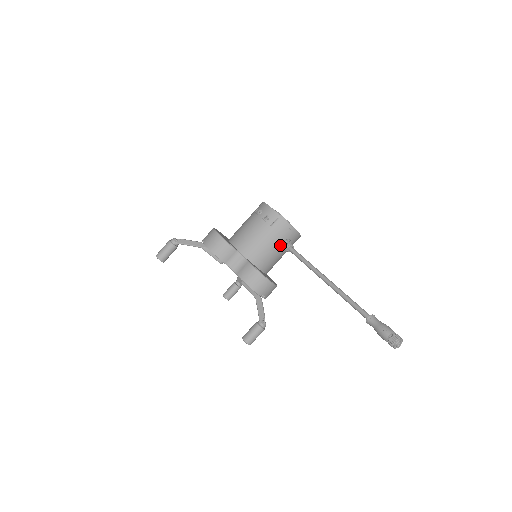
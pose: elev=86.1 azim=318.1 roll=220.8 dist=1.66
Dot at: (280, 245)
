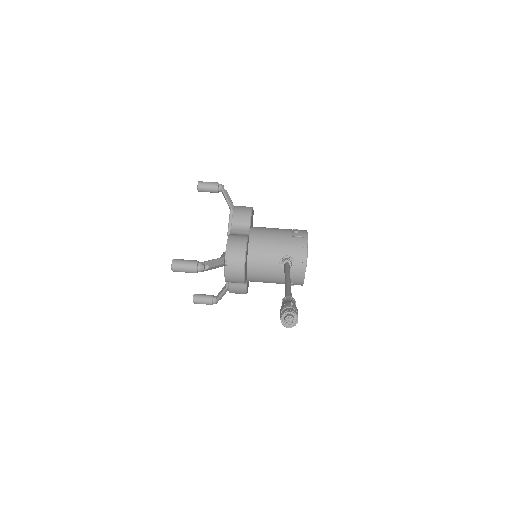
Dot at: (283, 256)
